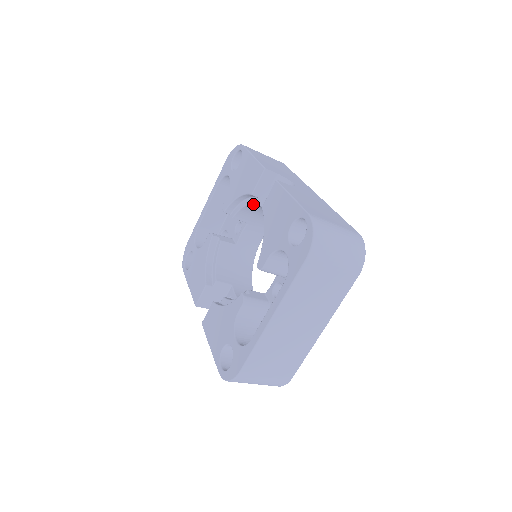
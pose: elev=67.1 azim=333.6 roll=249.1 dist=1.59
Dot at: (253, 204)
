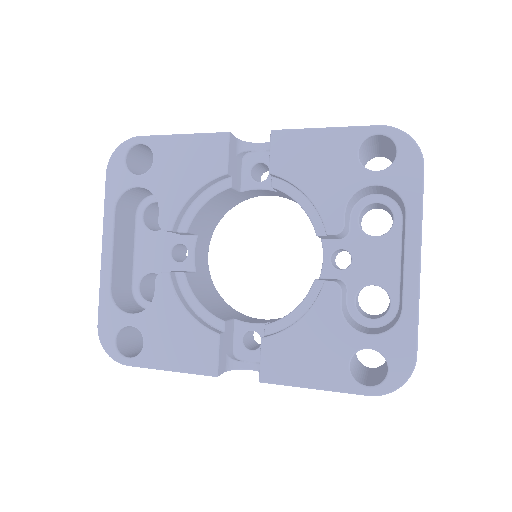
Dot at: (223, 191)
